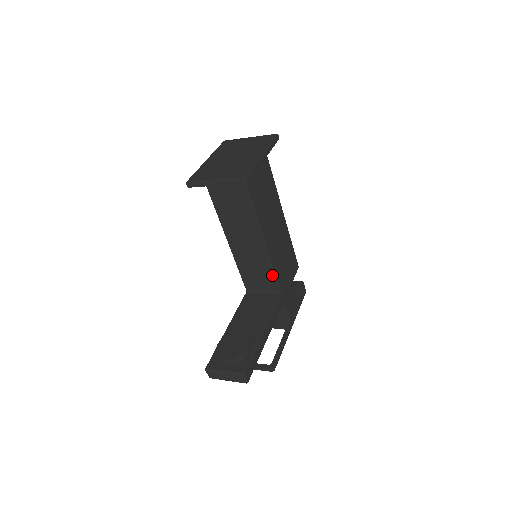
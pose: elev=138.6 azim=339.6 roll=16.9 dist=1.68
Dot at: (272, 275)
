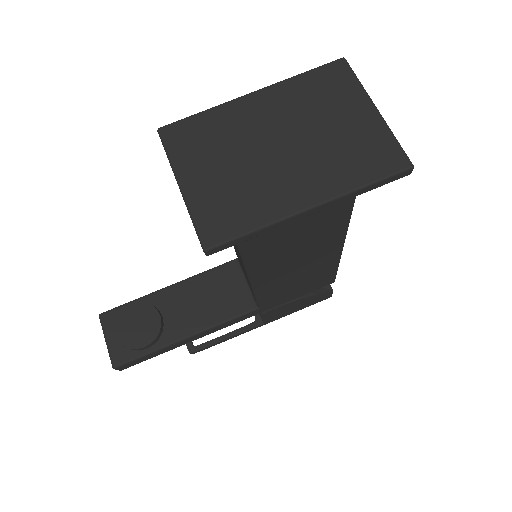
Dot at: occluded
